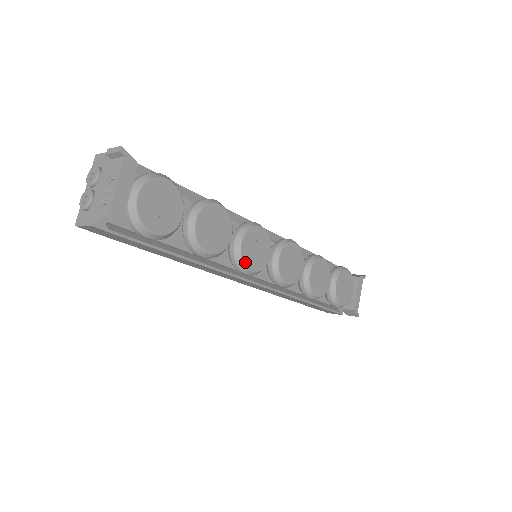
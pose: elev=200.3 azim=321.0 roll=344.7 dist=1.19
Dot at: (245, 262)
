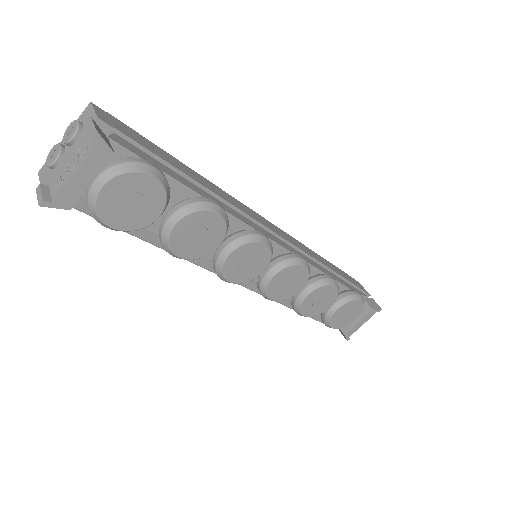
Dot at: (225, 272)
